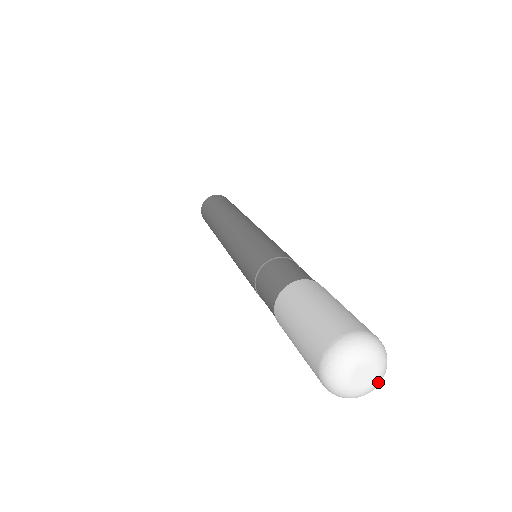
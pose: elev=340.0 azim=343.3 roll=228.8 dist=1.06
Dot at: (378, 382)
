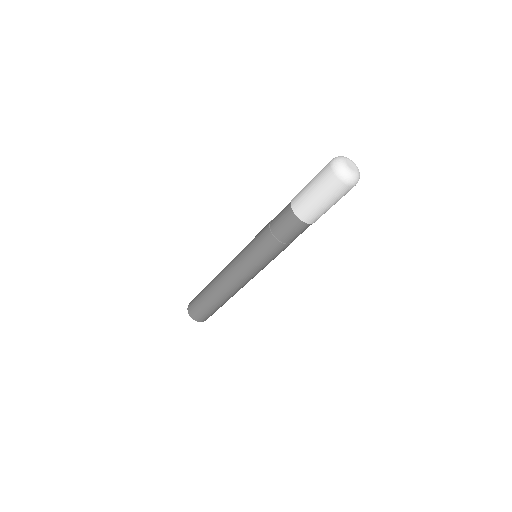
Dot at: (358, 173)
